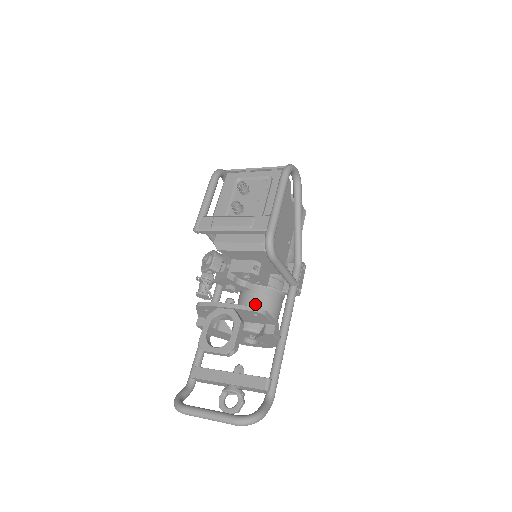
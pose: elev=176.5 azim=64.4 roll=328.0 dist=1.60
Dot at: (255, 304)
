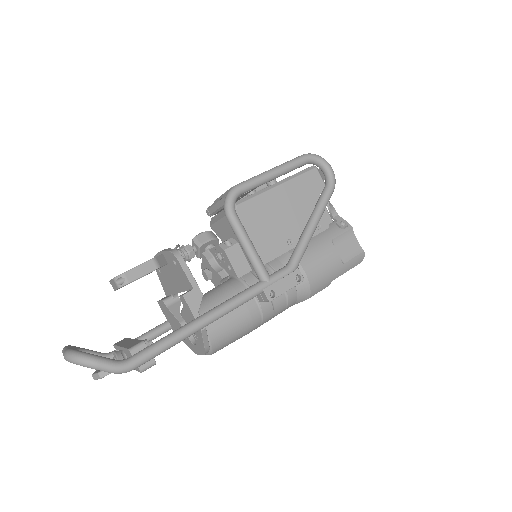
Dot at: (214, 290)
